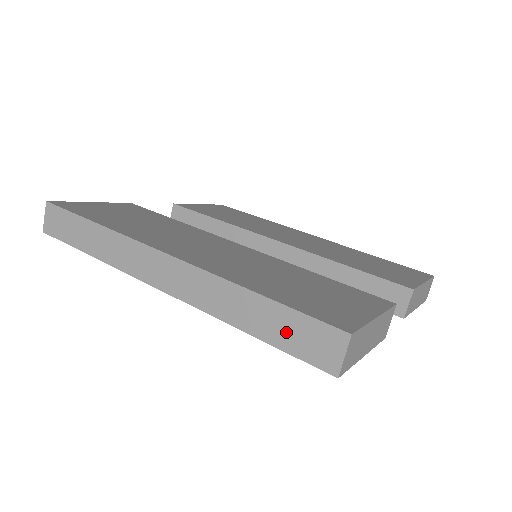
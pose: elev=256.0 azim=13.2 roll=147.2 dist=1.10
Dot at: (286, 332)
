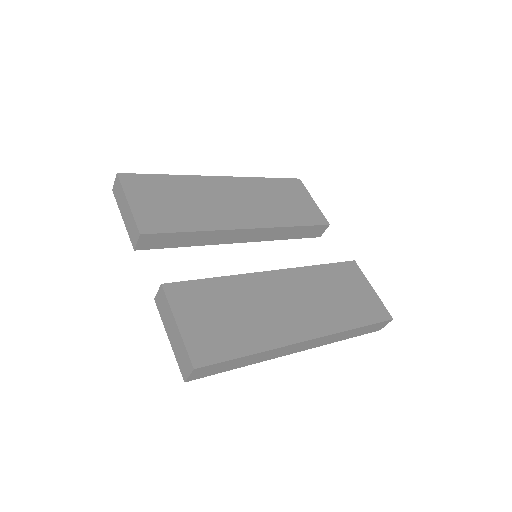
Dot at: (366, 331)
